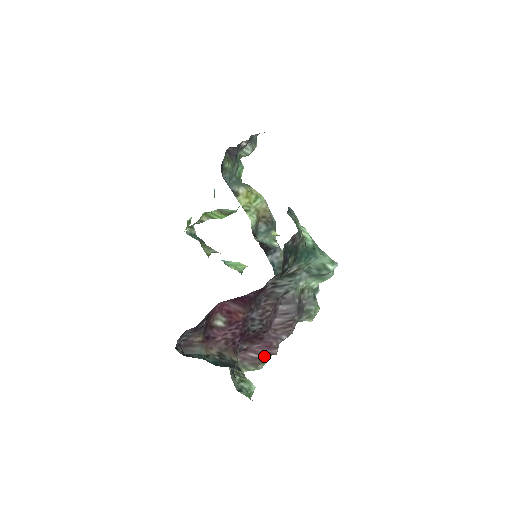
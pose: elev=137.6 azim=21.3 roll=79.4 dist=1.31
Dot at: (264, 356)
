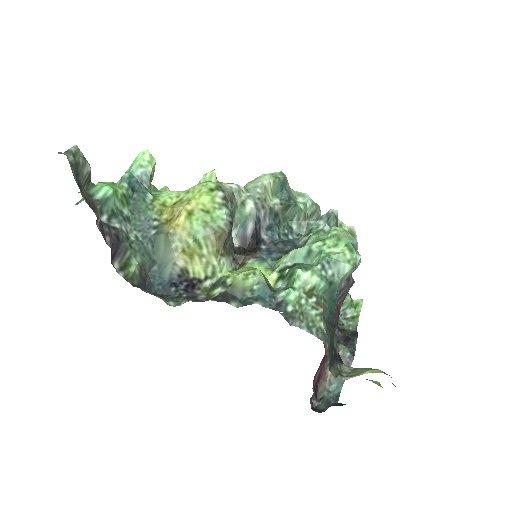
Dot at: occluded
